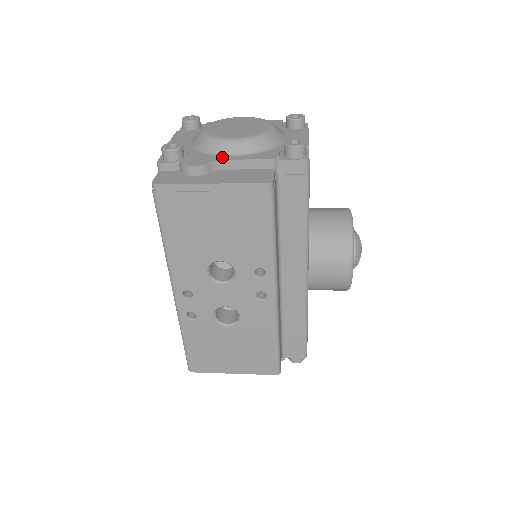
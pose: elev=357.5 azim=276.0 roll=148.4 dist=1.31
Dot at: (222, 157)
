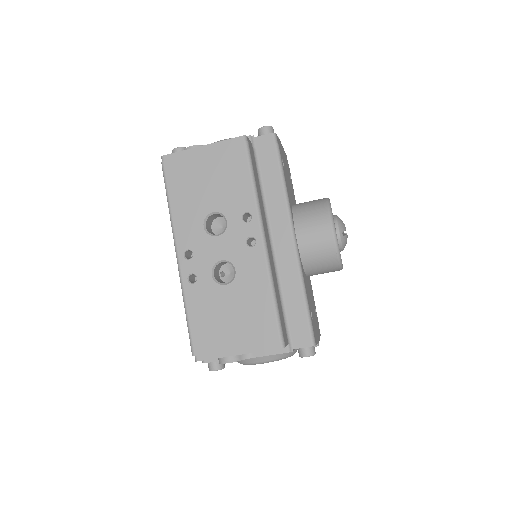
Dot at: occluded
